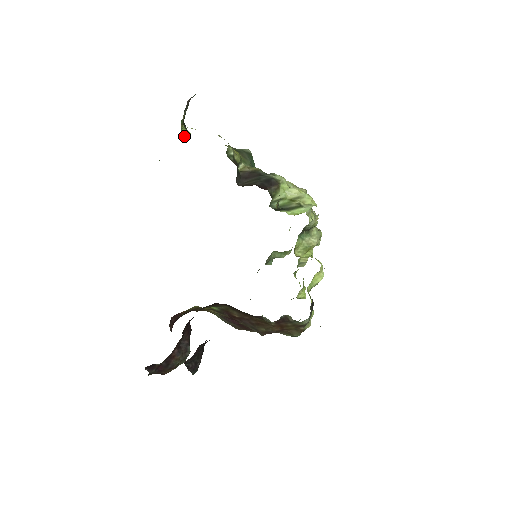
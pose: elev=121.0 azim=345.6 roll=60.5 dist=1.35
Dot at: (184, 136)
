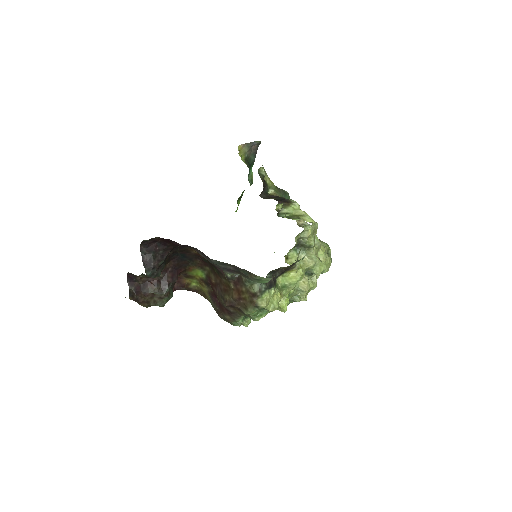
Dot at: (252, 183)
